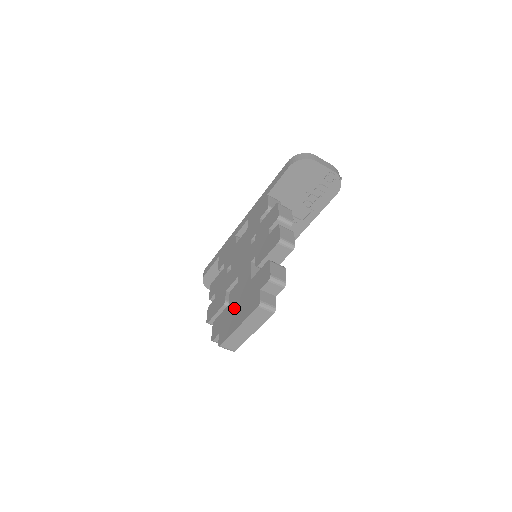
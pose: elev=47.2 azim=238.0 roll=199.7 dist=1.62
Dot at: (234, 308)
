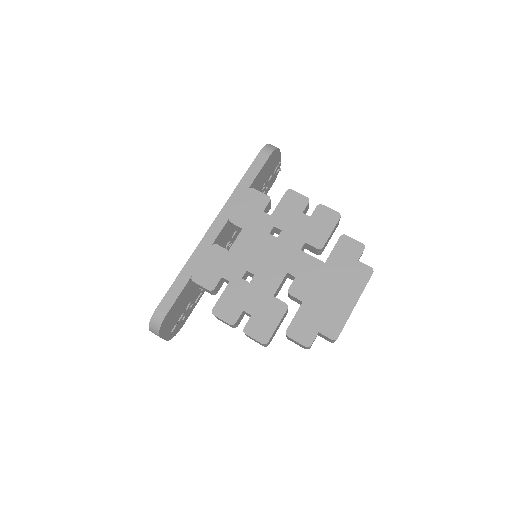
Dot at: (323, 297)
